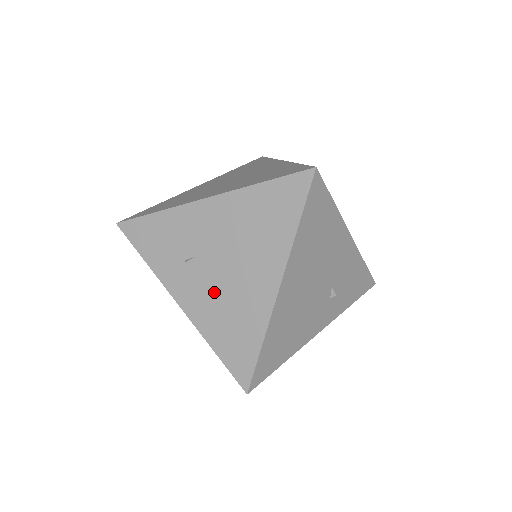
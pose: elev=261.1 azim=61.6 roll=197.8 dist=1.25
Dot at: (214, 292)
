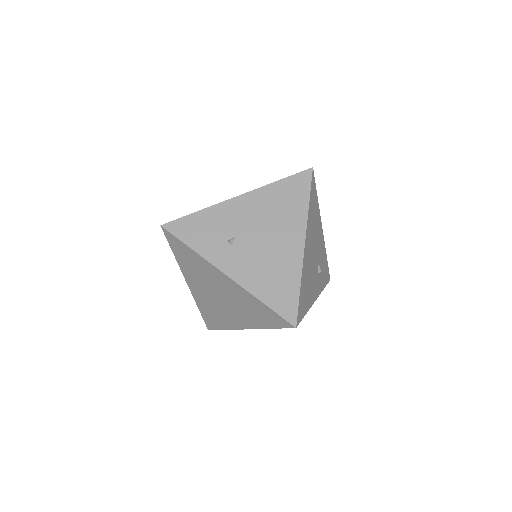
Dot at: (255, 258)
